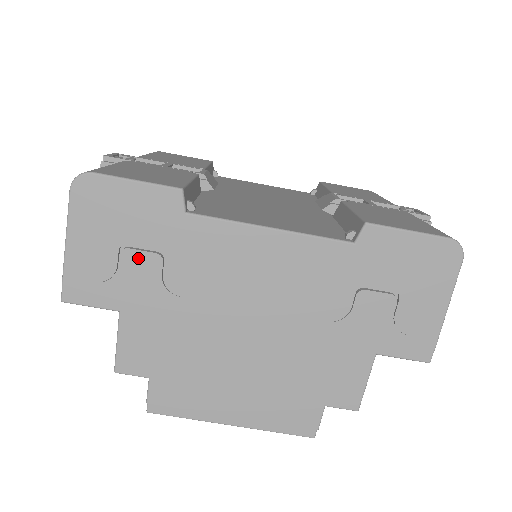
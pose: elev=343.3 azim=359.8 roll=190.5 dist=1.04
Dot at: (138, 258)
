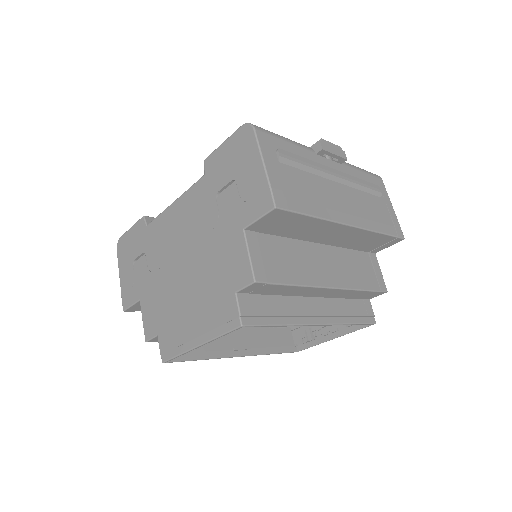
Dot at: (139, 264)
